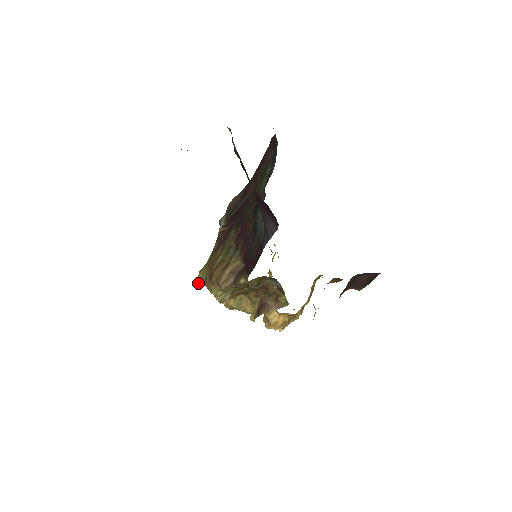
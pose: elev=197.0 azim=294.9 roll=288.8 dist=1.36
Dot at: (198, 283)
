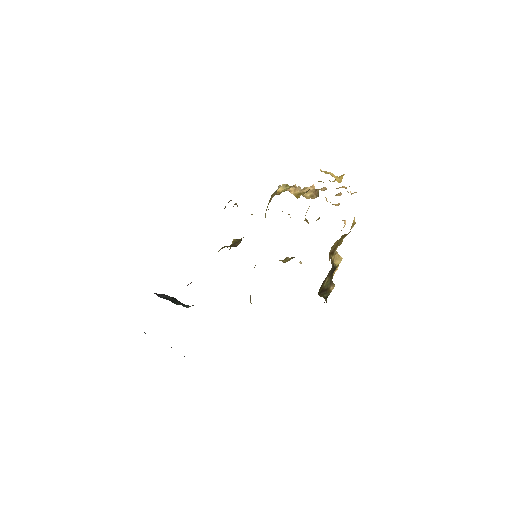
Dot at: occluded
